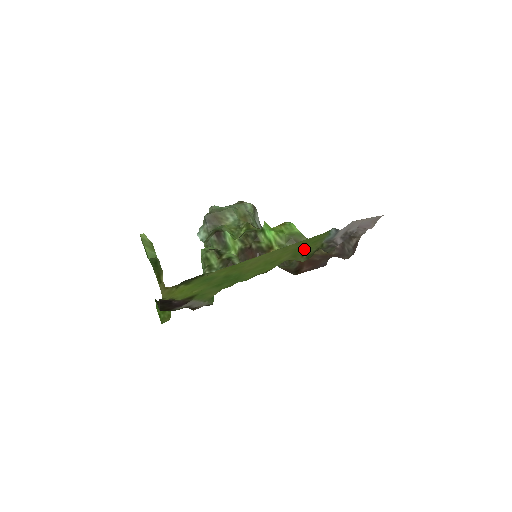
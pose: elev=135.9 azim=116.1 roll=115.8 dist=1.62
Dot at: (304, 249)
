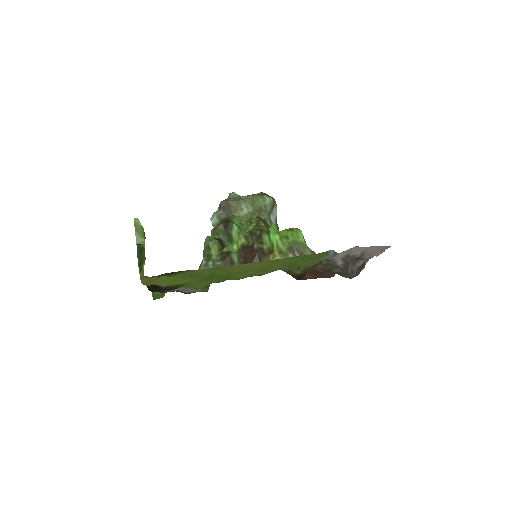
Dot at: (301, 262)
